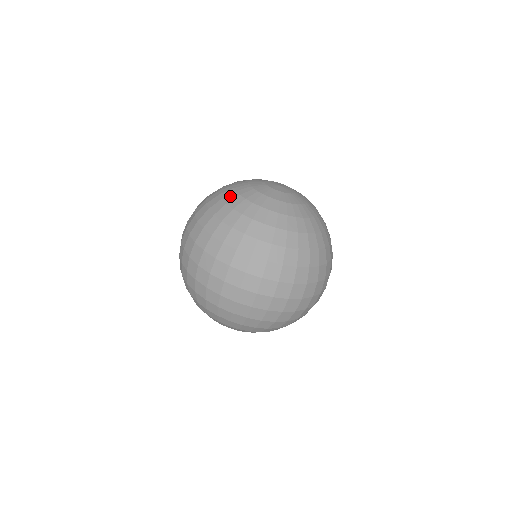
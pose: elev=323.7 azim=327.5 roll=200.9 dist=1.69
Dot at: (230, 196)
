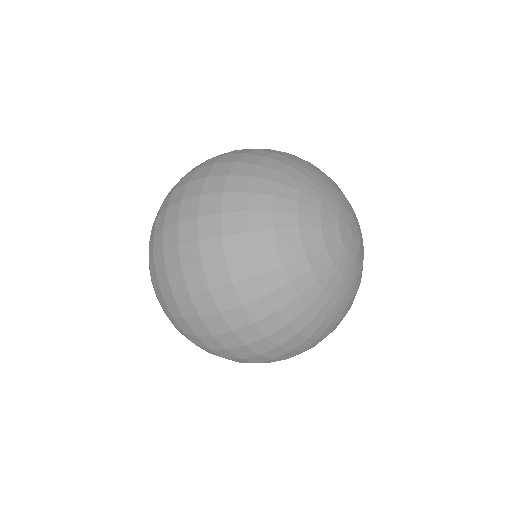
Dot at: (288, 234)
